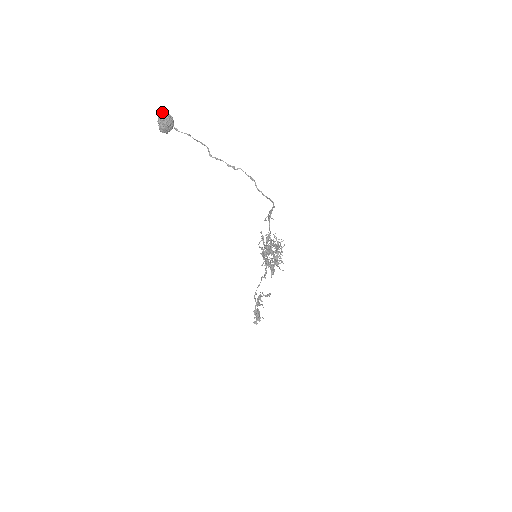
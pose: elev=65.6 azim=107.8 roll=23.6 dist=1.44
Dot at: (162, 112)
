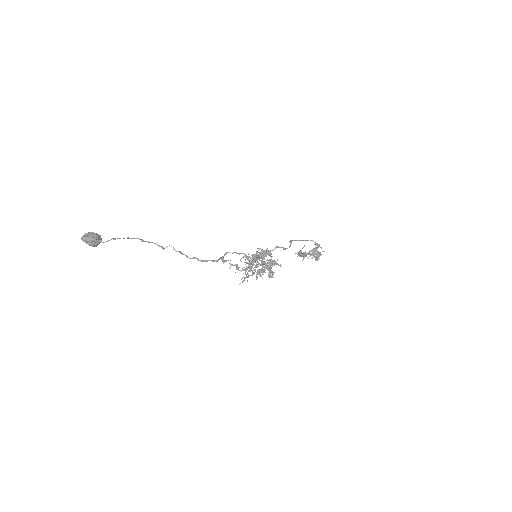
Dot at: (81, 238)
